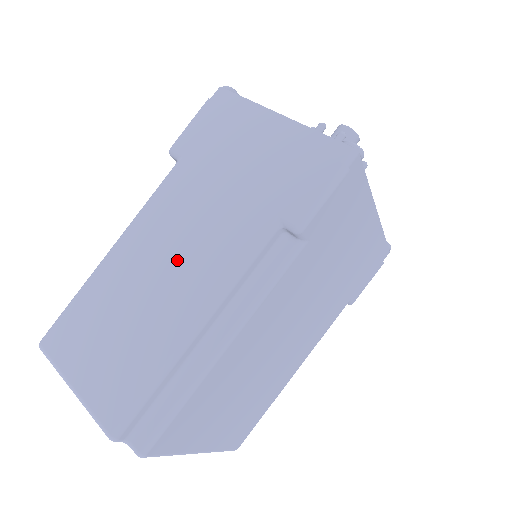
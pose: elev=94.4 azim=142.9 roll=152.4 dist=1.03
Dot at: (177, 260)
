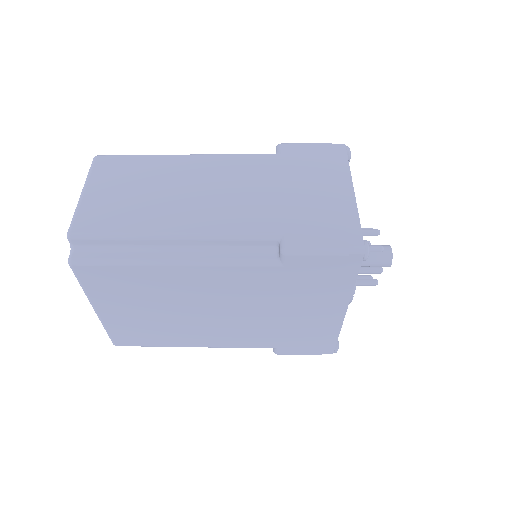
Dot at: (210, 196)
